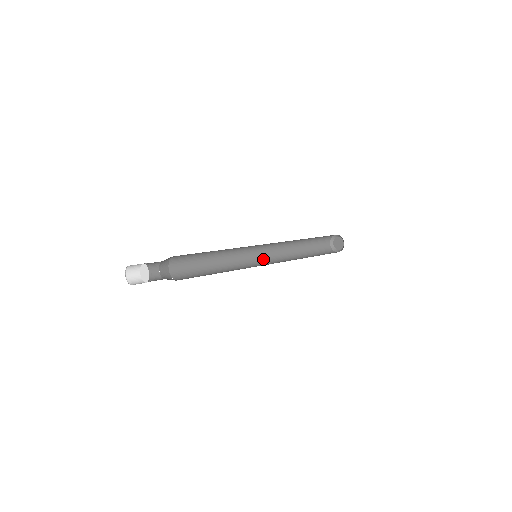
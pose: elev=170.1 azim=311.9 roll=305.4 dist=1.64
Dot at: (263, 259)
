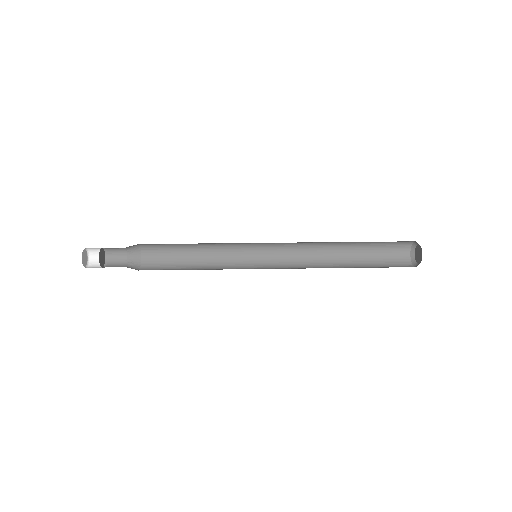
Dot at: (277, 256)
